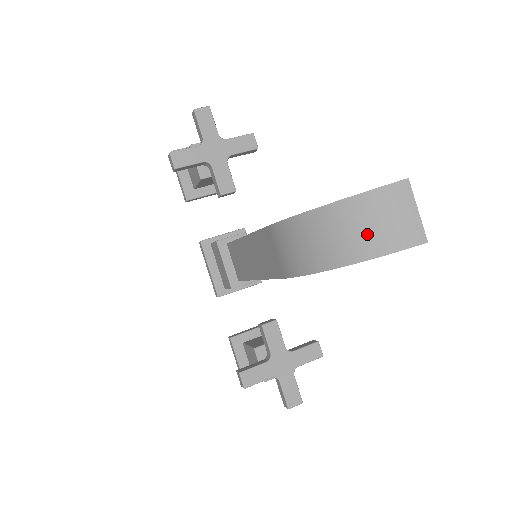
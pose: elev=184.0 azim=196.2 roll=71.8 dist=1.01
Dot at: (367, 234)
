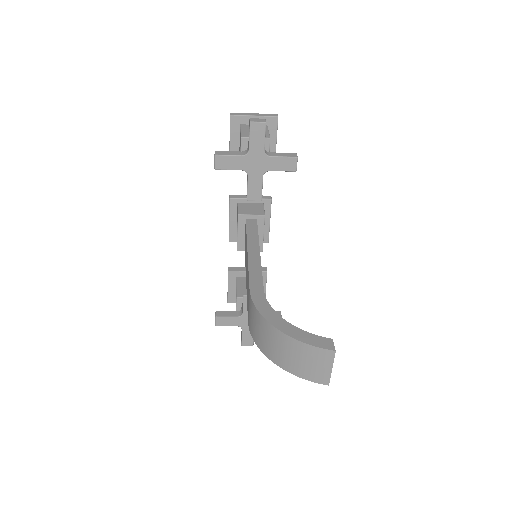
Dot at: (293, 361)
